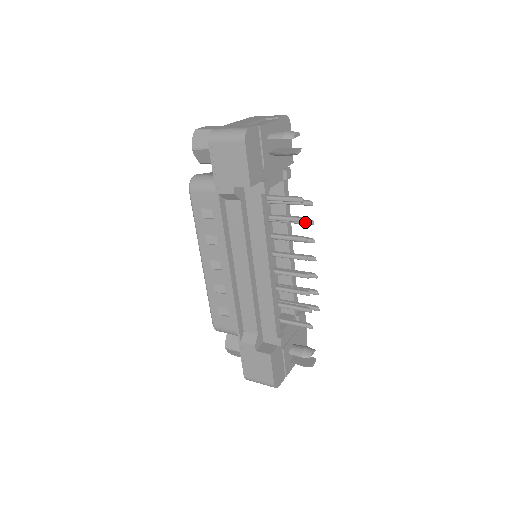
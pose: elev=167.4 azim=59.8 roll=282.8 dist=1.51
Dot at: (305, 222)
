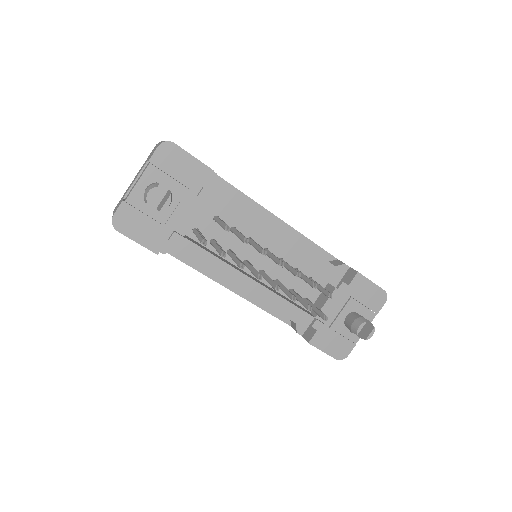
Dot at: (242, 241)
